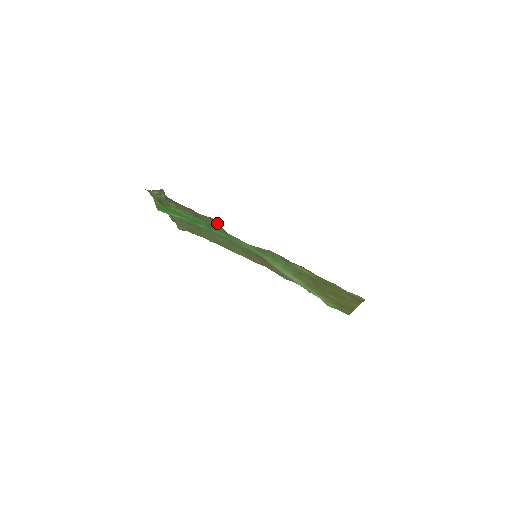
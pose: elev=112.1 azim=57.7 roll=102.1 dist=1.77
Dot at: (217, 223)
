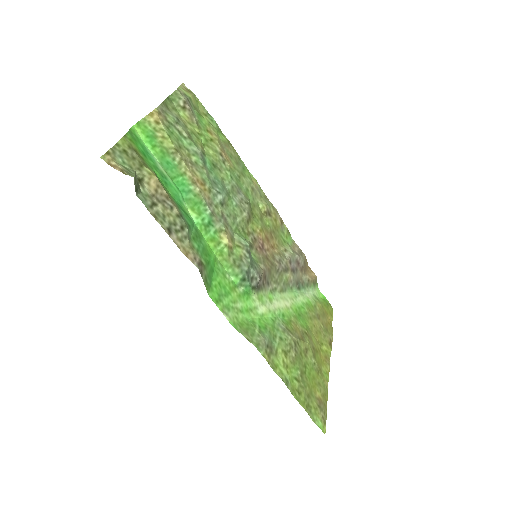
Dot at: (202, 275)
